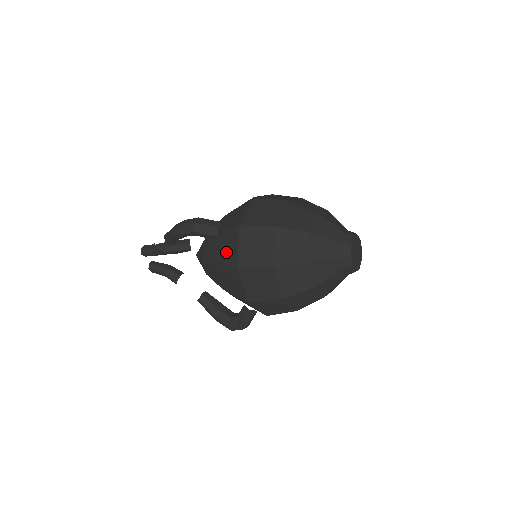
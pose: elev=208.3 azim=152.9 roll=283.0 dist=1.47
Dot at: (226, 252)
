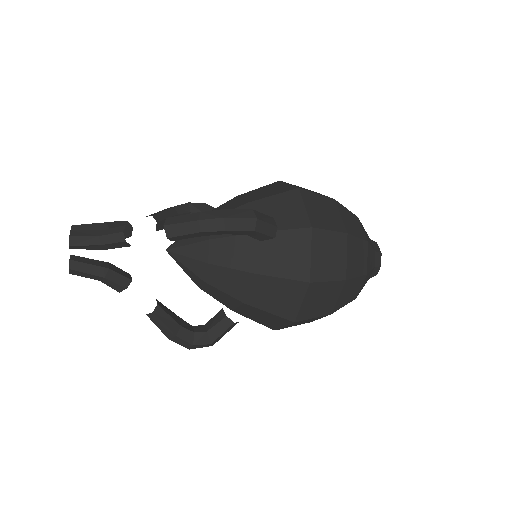
Dot at: (284, 260)
